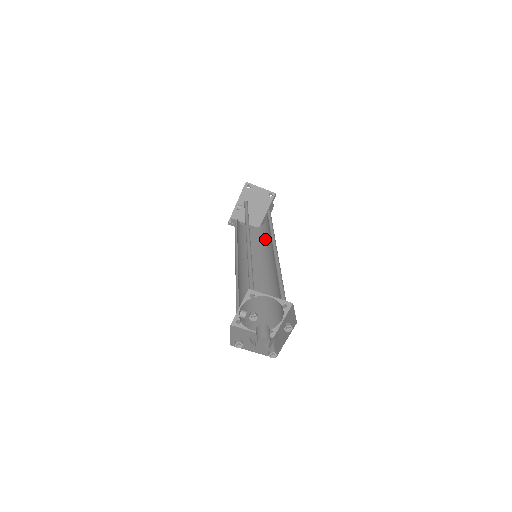
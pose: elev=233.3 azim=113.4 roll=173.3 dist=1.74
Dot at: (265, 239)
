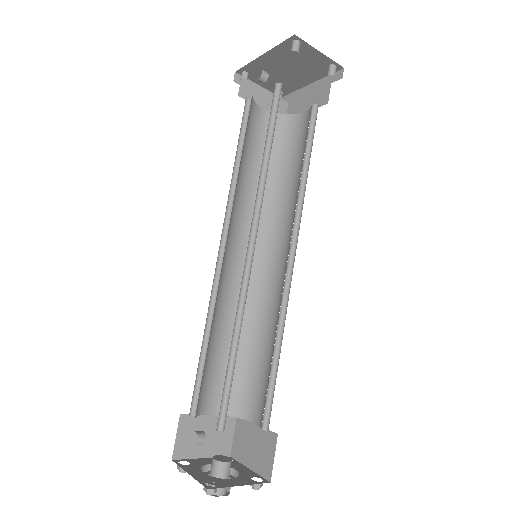
Dot at: (286, 172)
